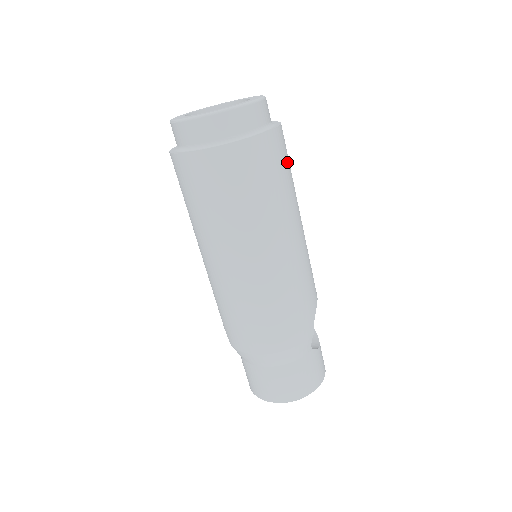
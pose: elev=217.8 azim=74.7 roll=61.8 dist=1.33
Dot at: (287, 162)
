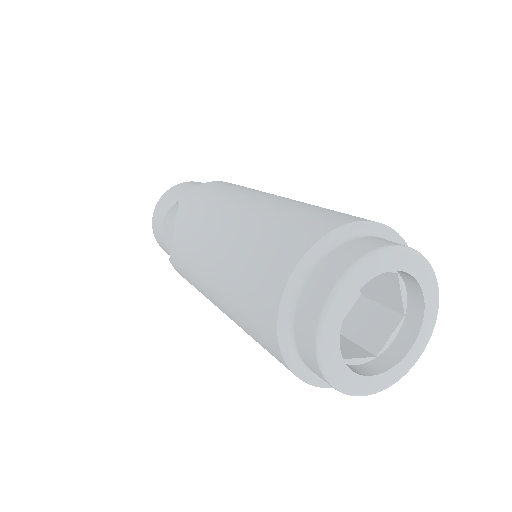
Dot at: occluded
